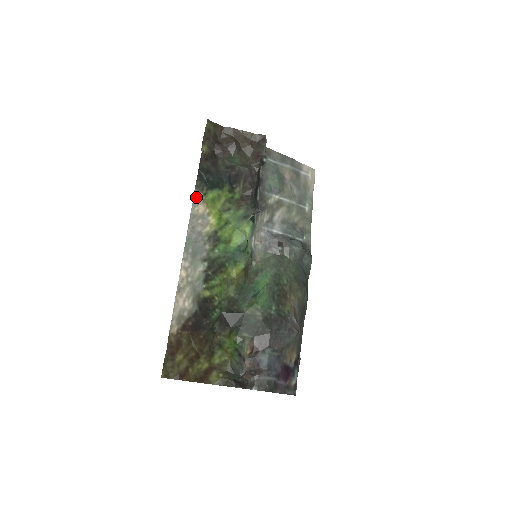
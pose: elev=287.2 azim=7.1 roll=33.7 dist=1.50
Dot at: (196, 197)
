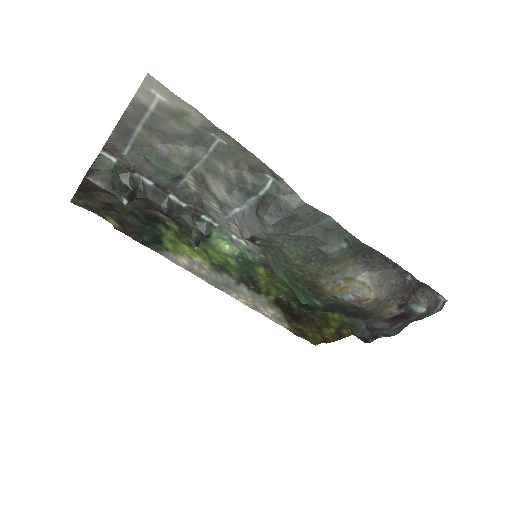
Dot at: (168, 257)
